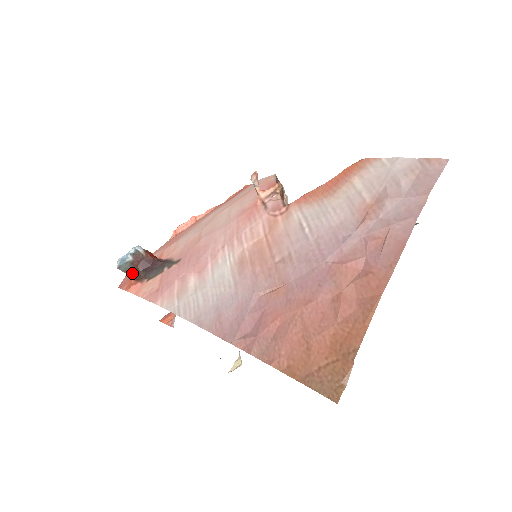
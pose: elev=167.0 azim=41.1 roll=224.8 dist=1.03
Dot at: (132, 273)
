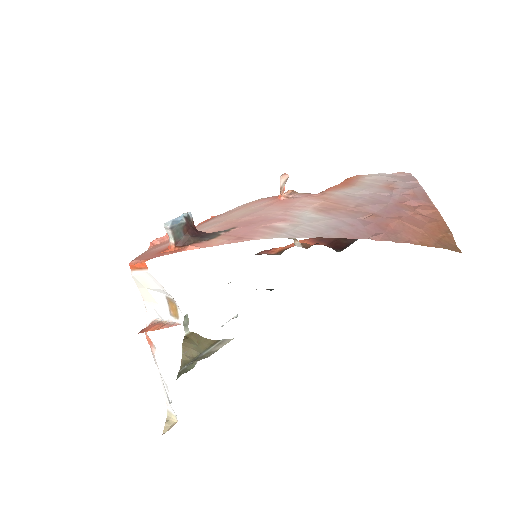
Dot at: (178, 239)
